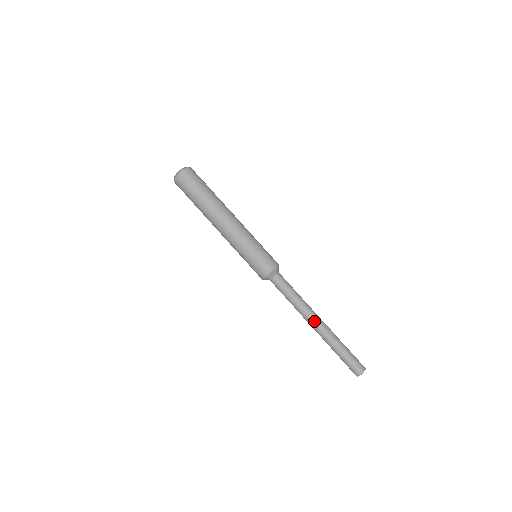
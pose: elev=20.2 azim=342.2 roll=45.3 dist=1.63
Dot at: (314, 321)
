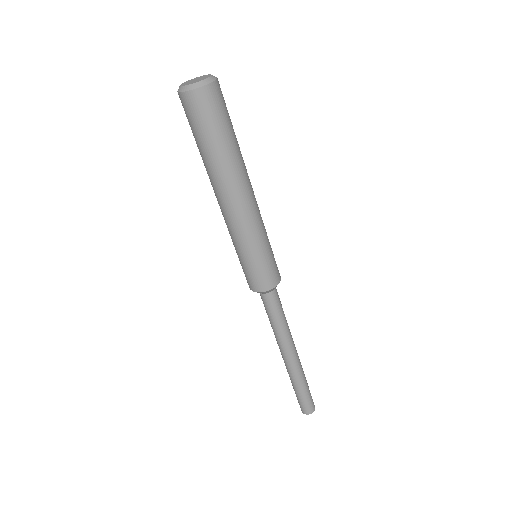
Dot at: (292, 354)
